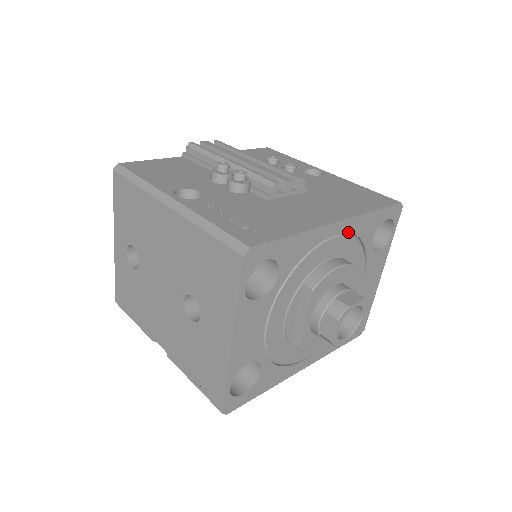
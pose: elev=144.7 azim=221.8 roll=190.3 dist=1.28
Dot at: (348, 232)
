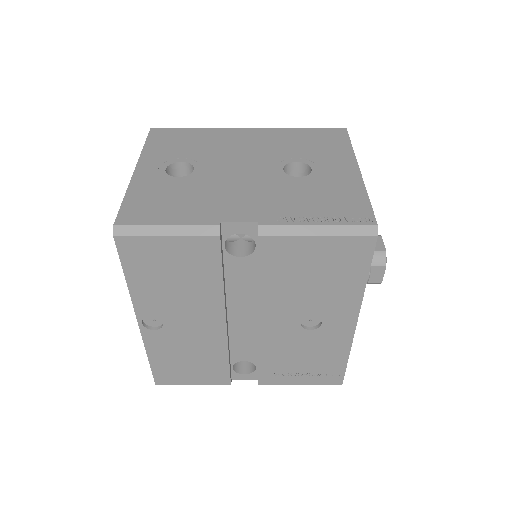
Dot at: occluded
